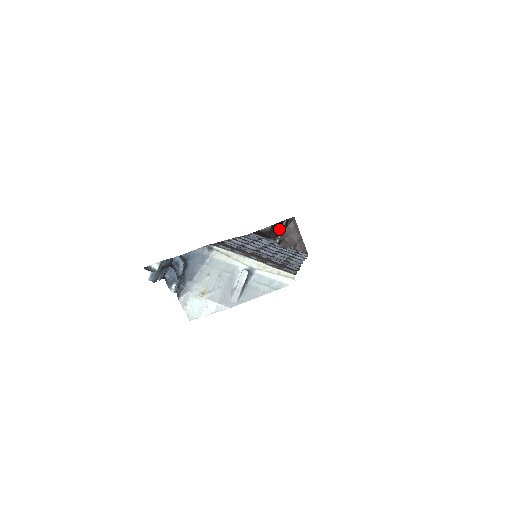
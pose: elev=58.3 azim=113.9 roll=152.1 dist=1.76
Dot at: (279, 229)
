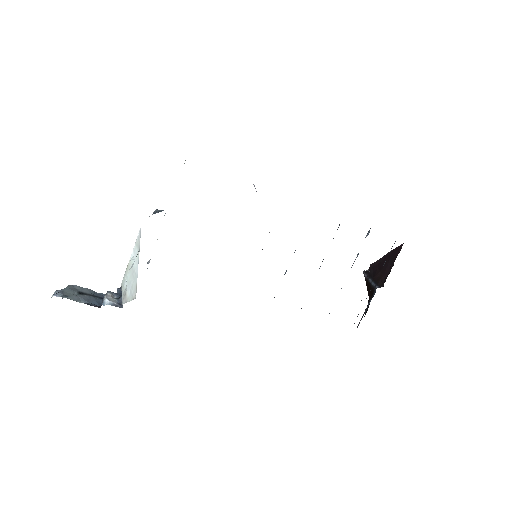
Dot at: (369, 285)
